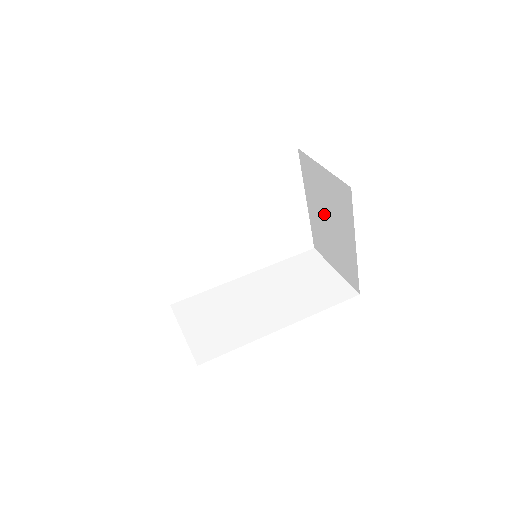
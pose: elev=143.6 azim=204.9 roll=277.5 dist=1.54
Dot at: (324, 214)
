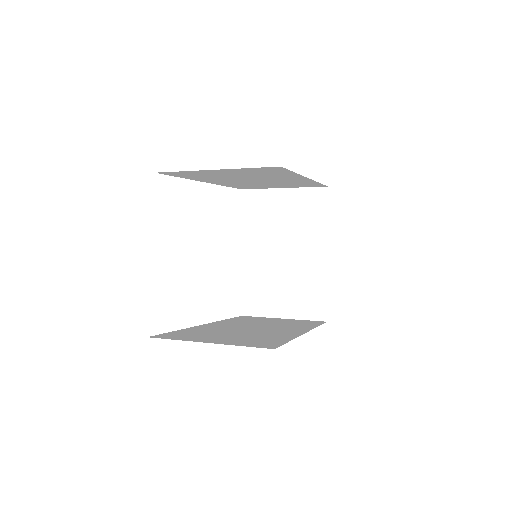
Dot at: (275, 248)
